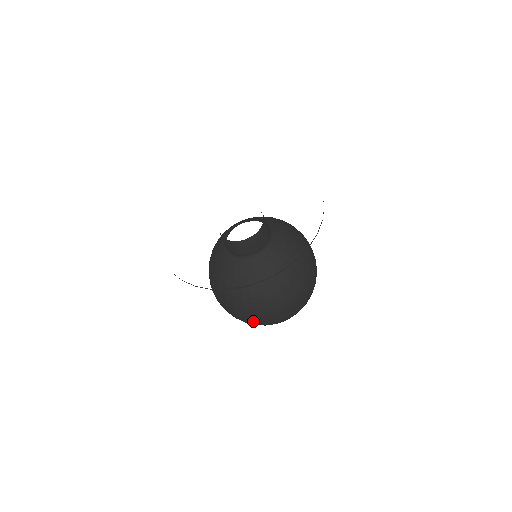
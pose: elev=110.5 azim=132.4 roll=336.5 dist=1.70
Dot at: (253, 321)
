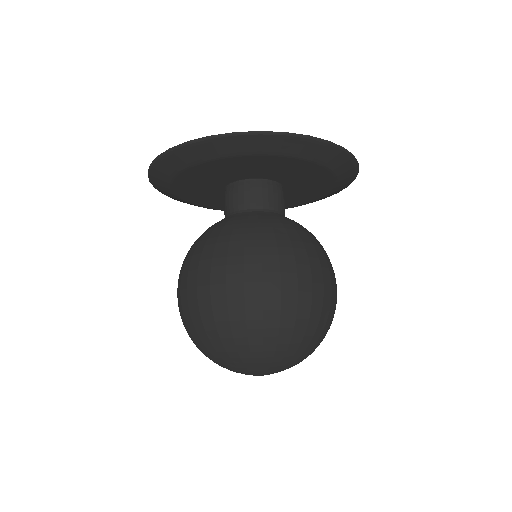
Dot at: (191, 300)
